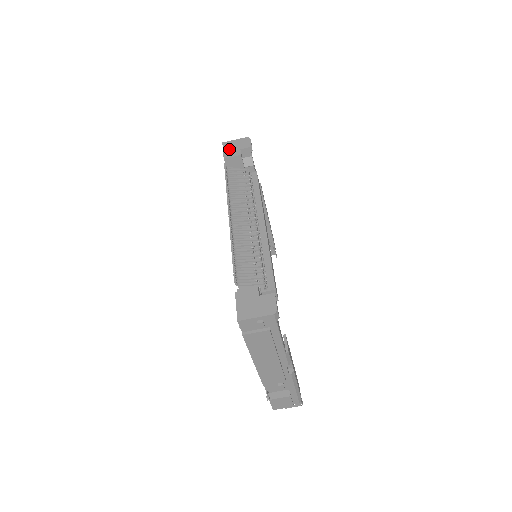
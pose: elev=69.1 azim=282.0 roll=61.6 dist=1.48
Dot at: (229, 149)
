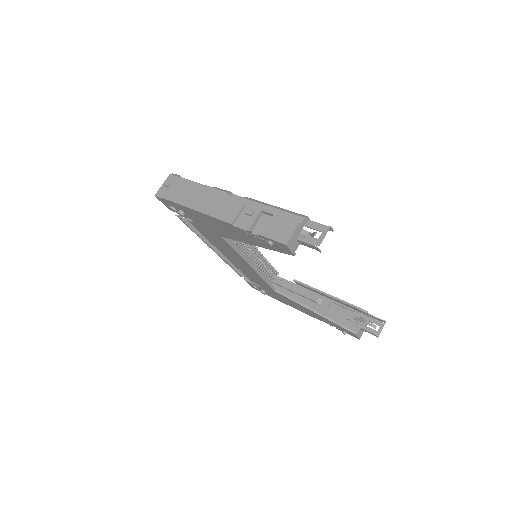
Dot at: occluded
